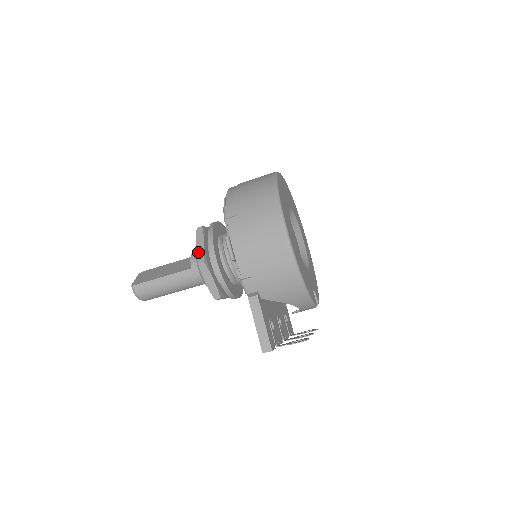
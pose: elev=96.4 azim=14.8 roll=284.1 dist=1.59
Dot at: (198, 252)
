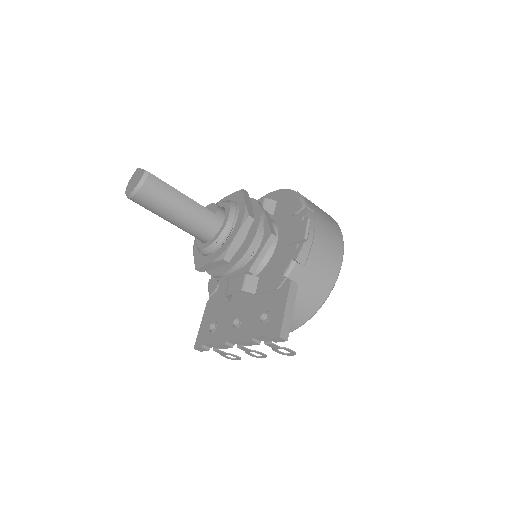
Dot at: (248, 207)
